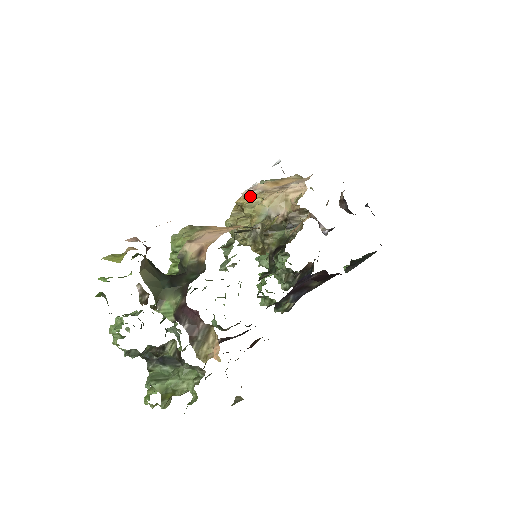
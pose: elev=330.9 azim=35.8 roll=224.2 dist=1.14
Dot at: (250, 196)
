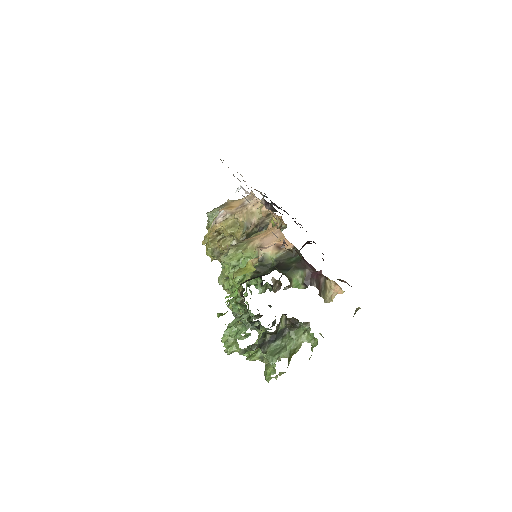
Dot at: (224, 221)
